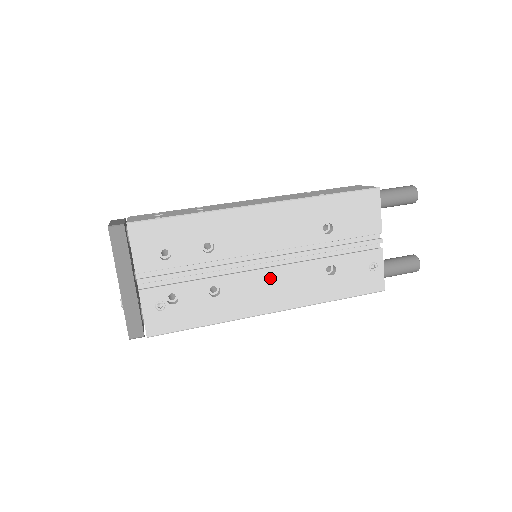
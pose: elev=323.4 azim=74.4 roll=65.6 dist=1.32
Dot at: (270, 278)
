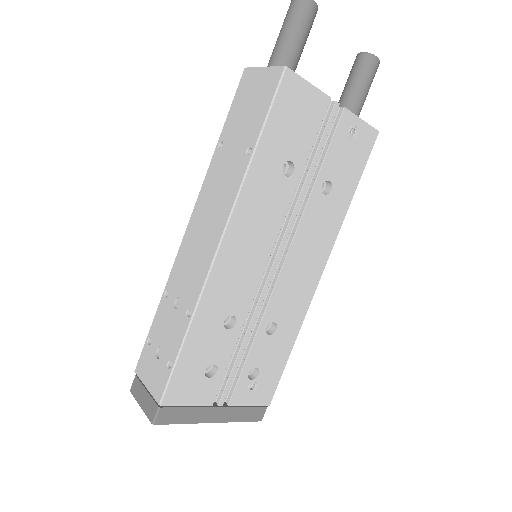
Dot at: (294, 263)
